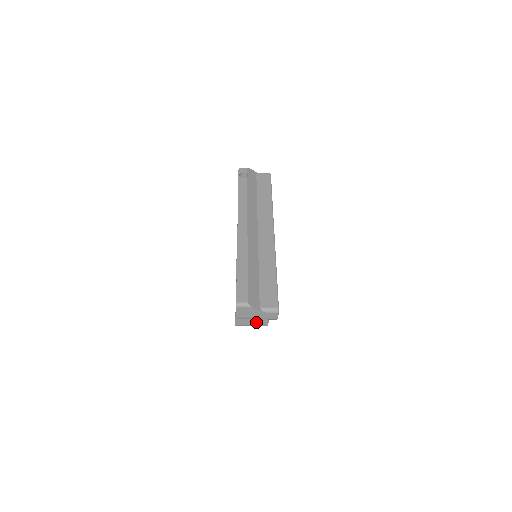
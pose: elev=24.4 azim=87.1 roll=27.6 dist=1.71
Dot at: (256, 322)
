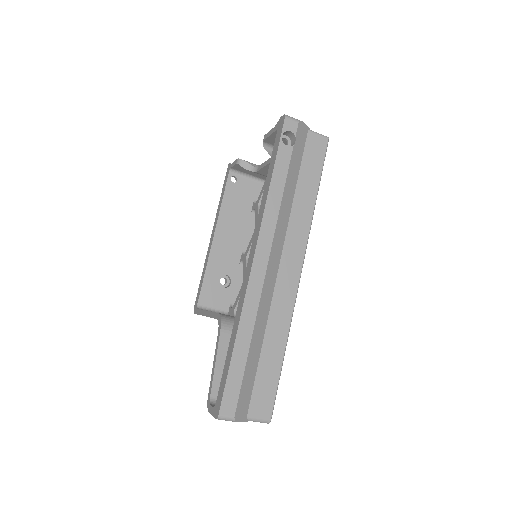
Dot at: occluded
